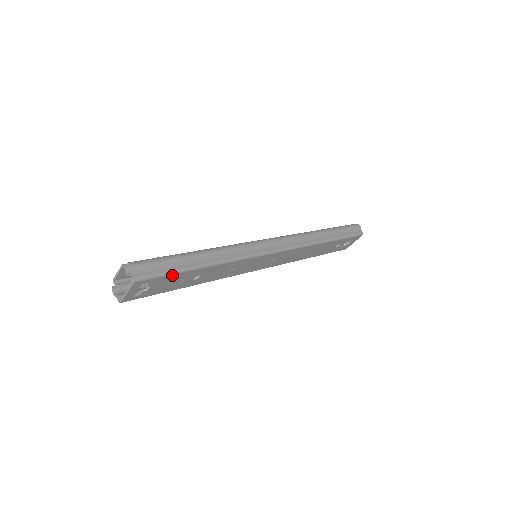
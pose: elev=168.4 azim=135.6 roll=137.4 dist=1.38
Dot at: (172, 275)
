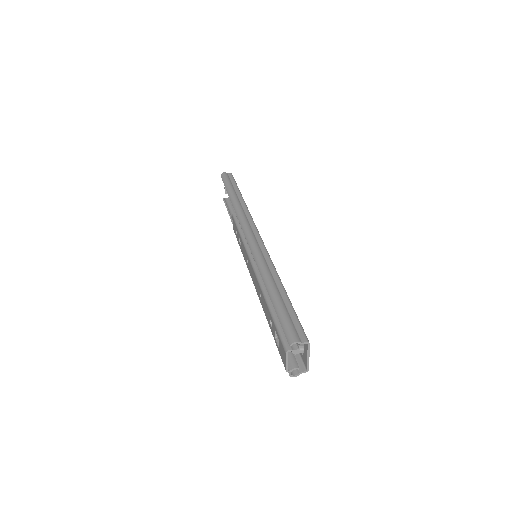
Dot at: (296, 315)
